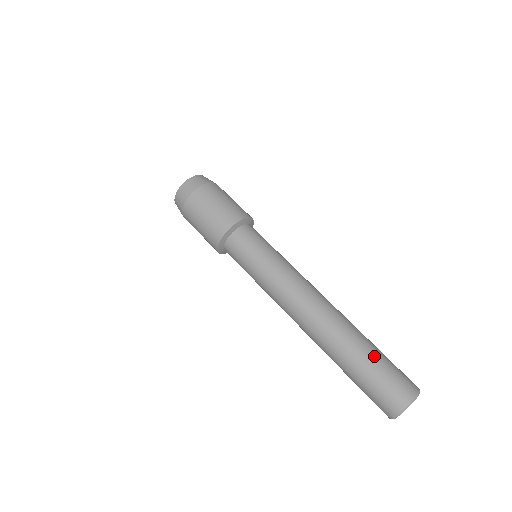
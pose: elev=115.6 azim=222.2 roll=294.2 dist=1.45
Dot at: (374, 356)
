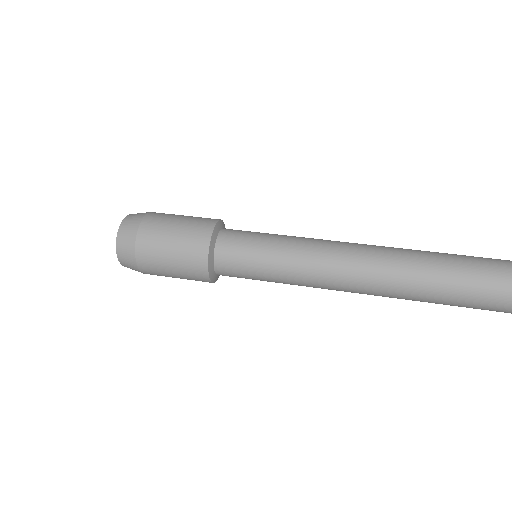
Dot at: (461, 255)
